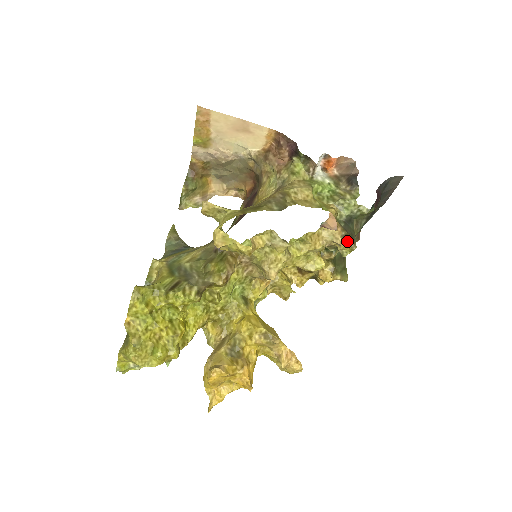
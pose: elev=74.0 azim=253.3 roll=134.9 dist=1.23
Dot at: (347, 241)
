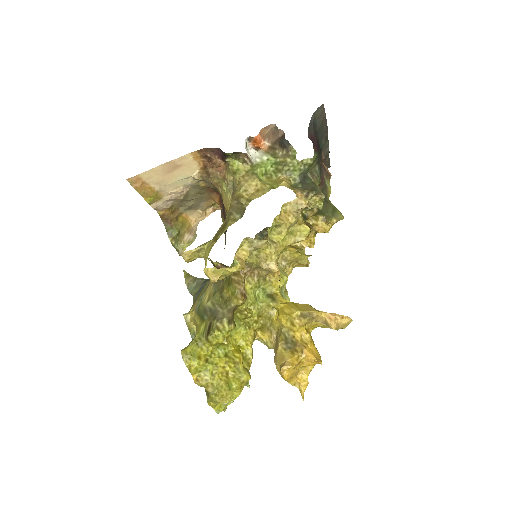
Dot at: (313, 196)
